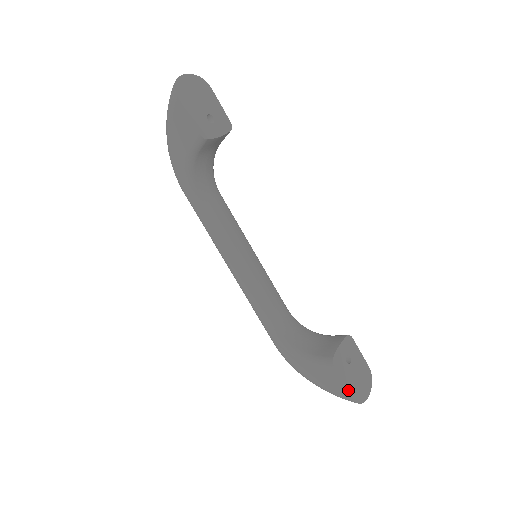
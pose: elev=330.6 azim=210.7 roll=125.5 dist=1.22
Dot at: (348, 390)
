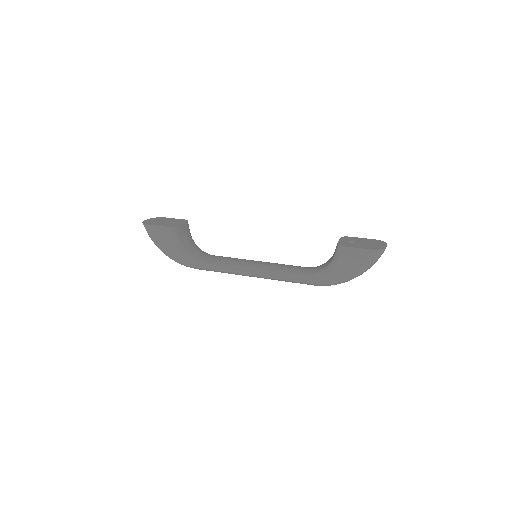
Dot at: (364, 249)
